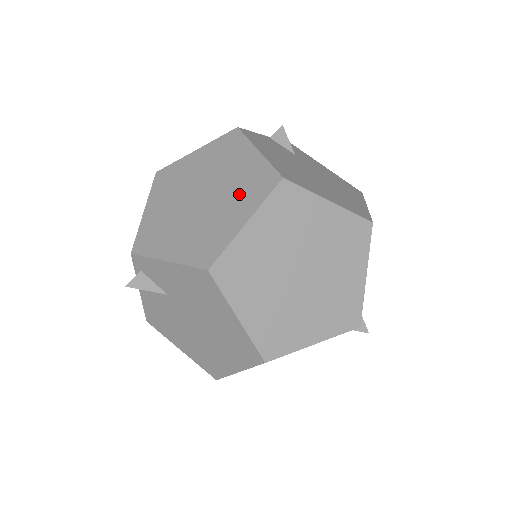
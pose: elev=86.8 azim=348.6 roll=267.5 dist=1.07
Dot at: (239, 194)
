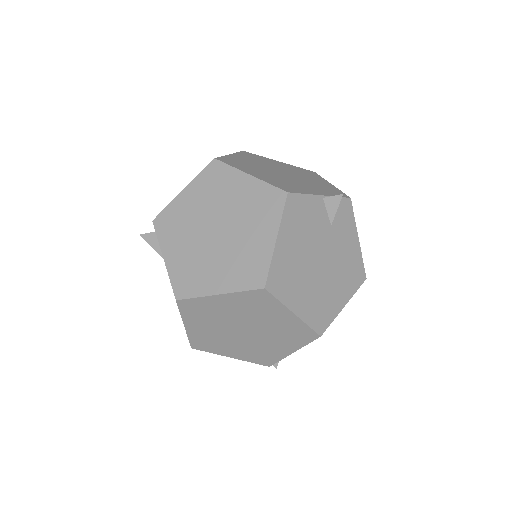
Dot at: (235, 264)
